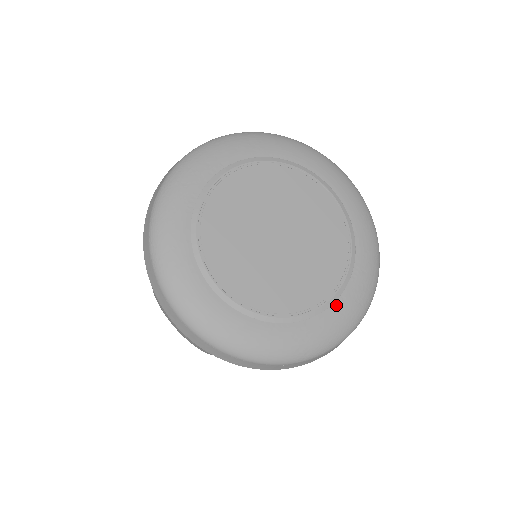
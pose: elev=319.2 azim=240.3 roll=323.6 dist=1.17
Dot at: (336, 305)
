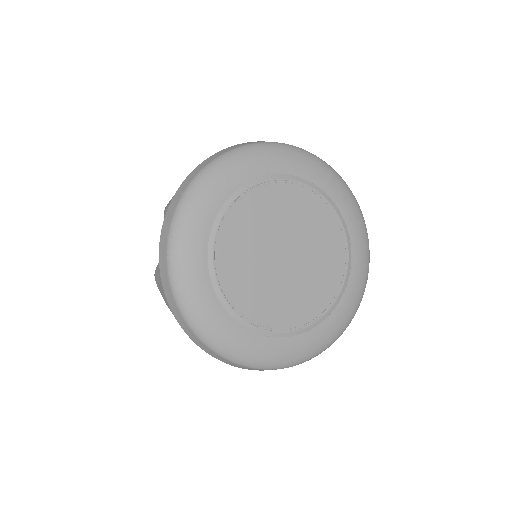
Dot at: (326, 322)
